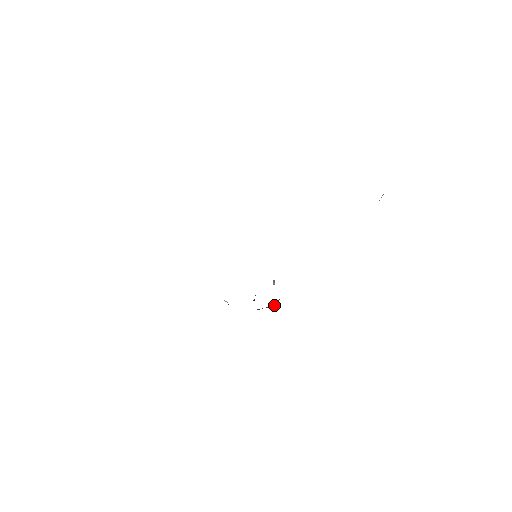
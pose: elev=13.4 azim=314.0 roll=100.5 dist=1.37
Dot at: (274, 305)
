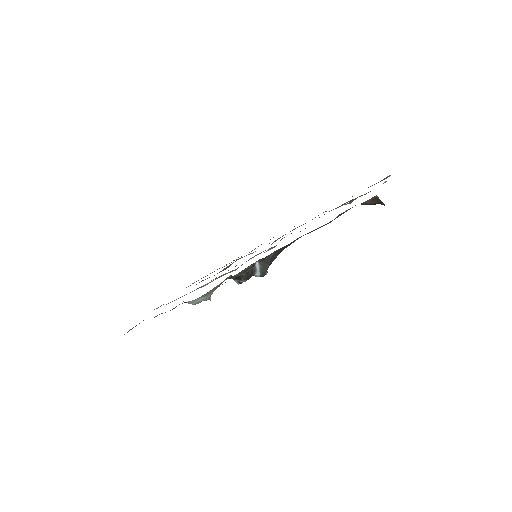
Dot at: (261, 273)
